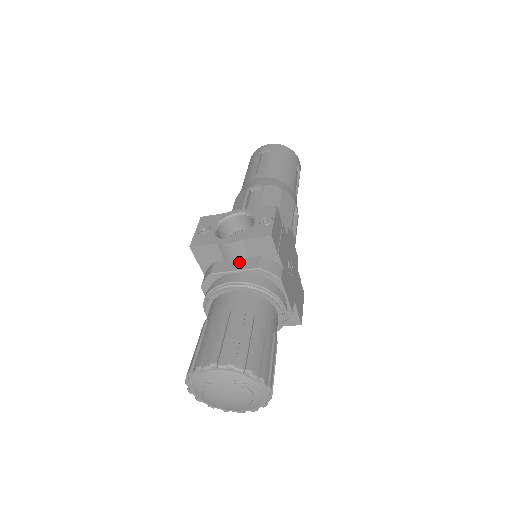
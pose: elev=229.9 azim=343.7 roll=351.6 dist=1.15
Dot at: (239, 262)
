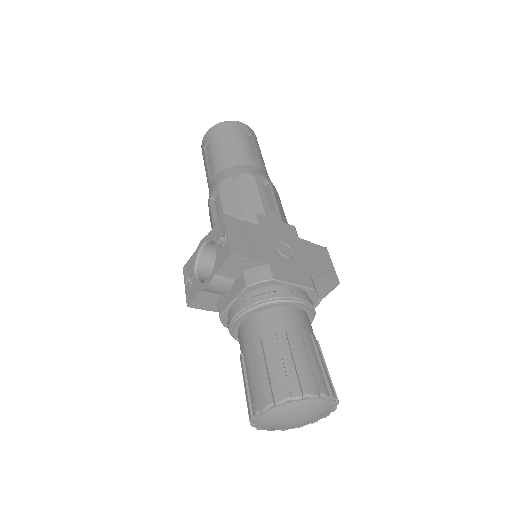
Dot at: (232, 290)
